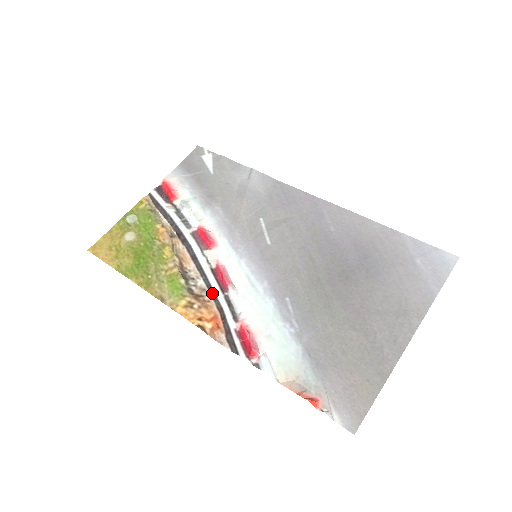
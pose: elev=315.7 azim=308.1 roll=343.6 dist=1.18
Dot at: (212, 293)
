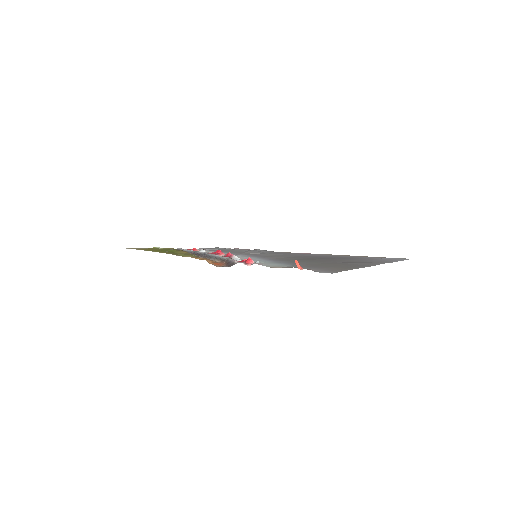
Dot at: (218, 258)
